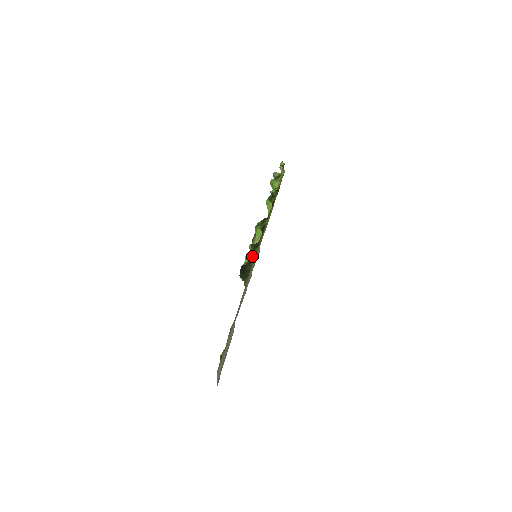
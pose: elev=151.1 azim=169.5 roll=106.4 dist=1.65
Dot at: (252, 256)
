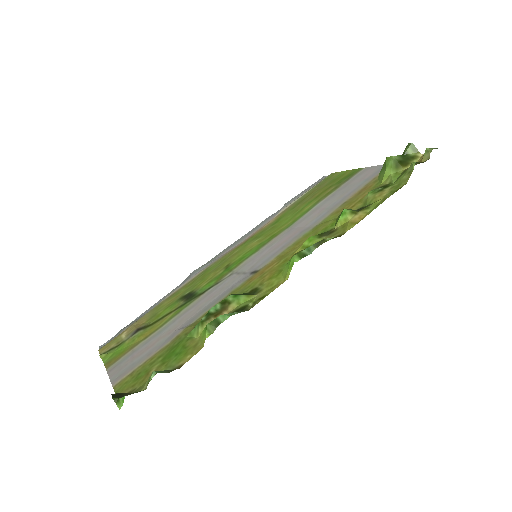
Dot at: (142, 390)
